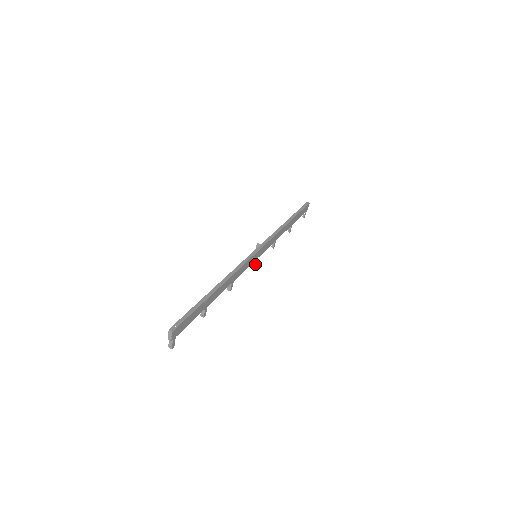
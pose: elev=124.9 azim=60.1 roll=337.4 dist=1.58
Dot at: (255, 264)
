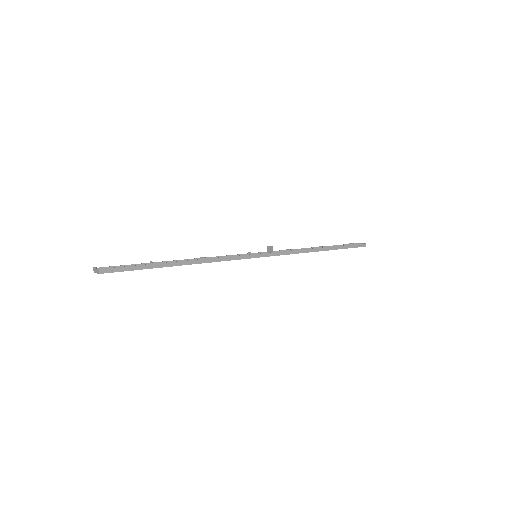
Dot at: occluded
